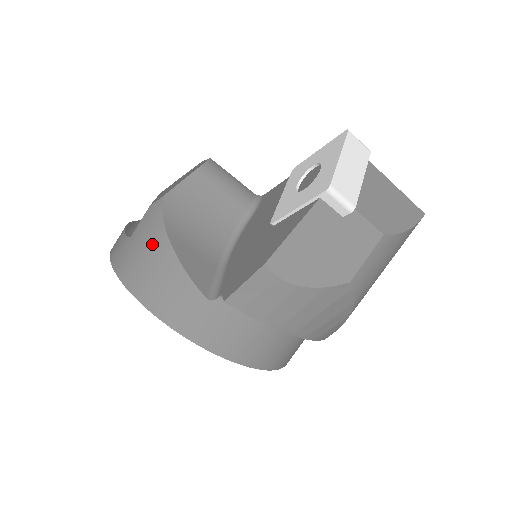
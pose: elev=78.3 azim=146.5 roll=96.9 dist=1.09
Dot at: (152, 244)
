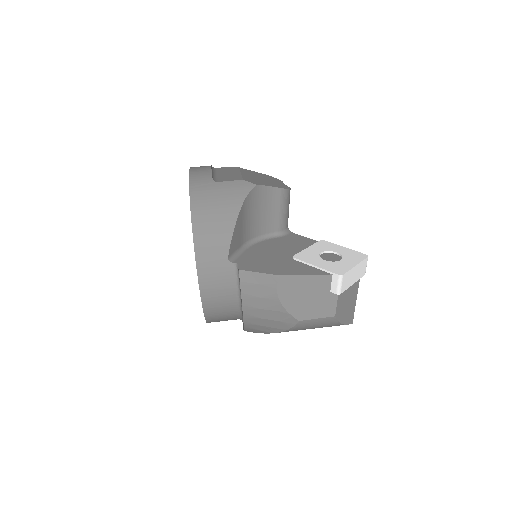
Dot at: (228, 201)
